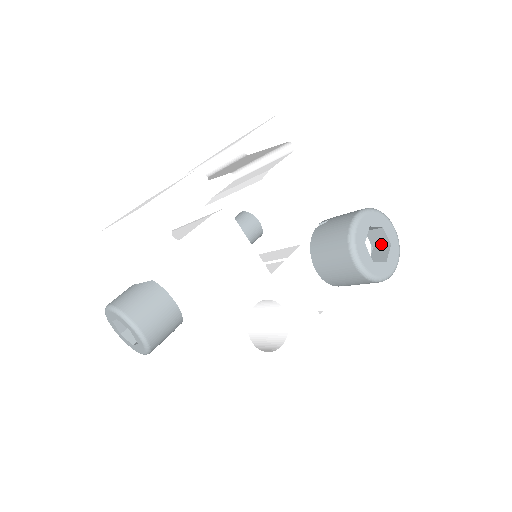
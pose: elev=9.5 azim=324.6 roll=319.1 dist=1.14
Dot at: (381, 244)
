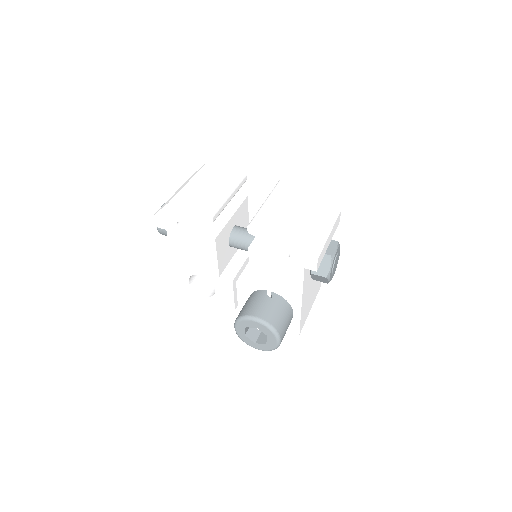
Dot at: occluded
